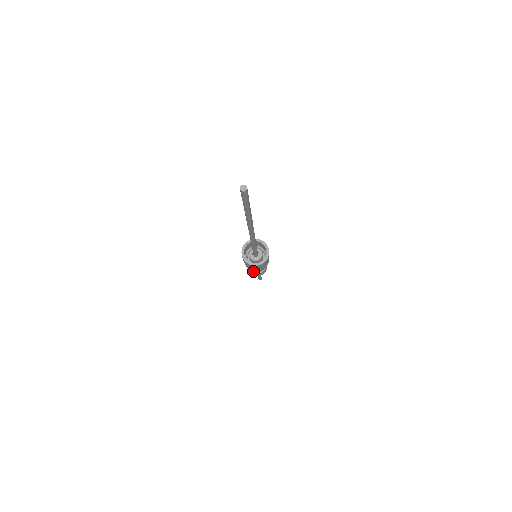
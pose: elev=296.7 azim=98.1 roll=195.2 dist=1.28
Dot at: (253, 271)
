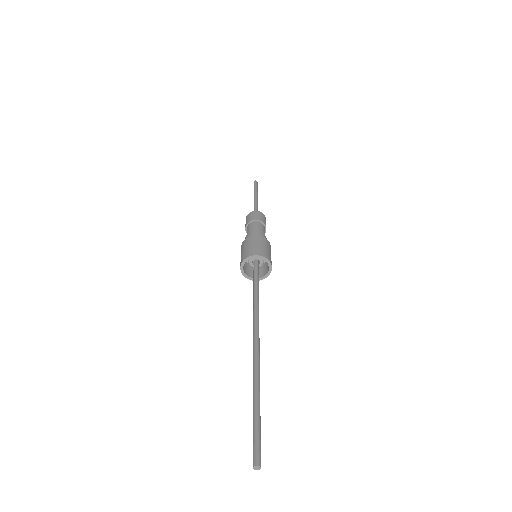
Dot at: occluded
